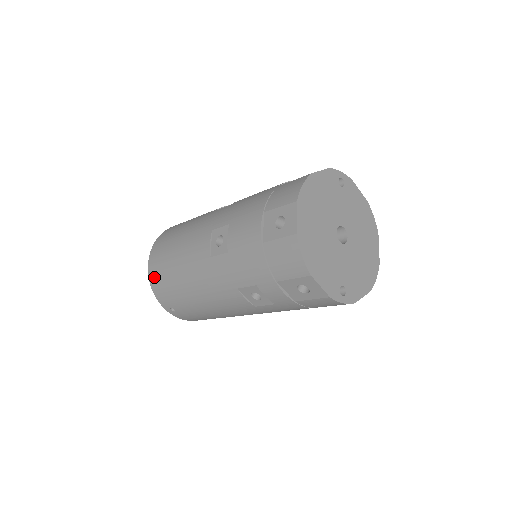
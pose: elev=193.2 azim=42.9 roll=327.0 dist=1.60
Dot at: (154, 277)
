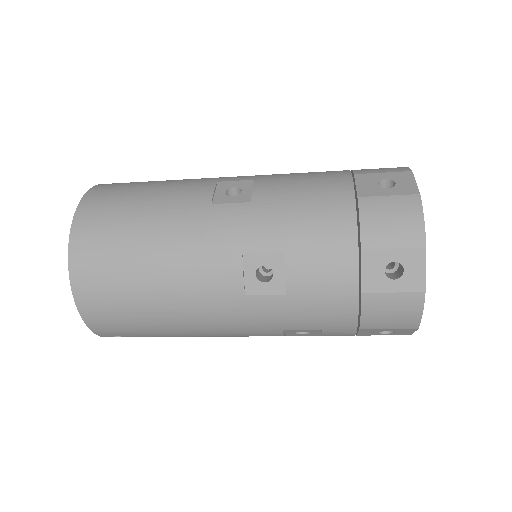
Dot at: (92, 305)
